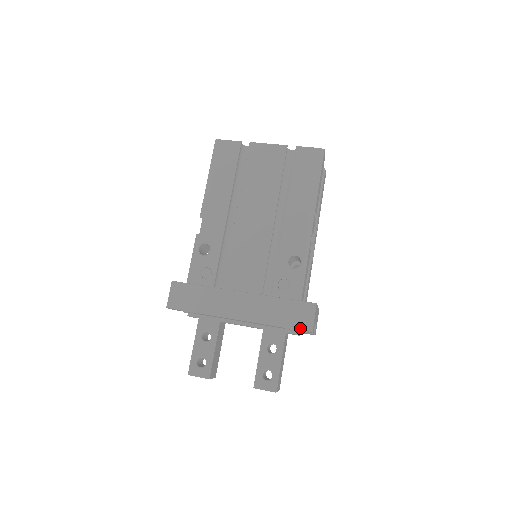
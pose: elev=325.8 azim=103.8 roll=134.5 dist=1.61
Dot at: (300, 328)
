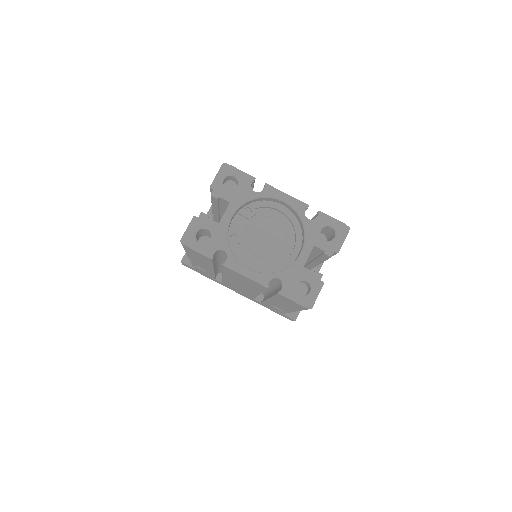
Dot at: (283, 316)
